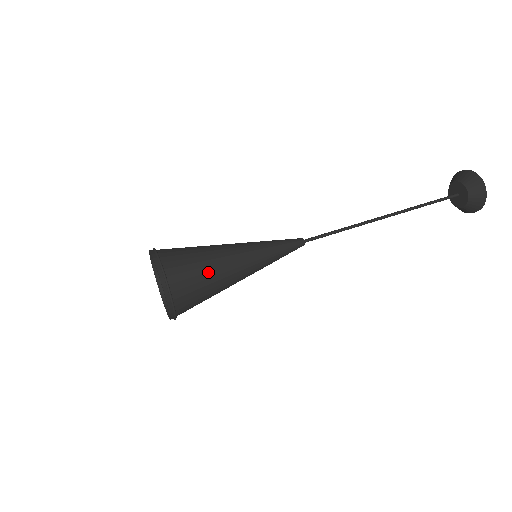
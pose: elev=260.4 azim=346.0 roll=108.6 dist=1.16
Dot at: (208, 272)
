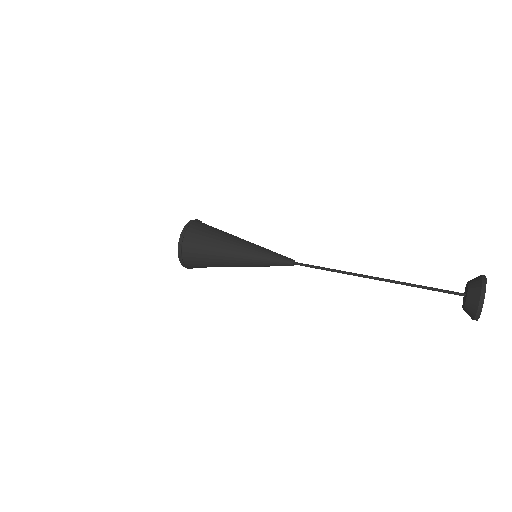
Dot at: (211, 246)
